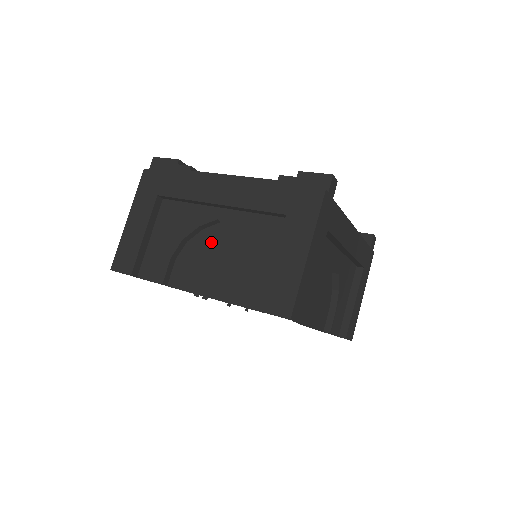
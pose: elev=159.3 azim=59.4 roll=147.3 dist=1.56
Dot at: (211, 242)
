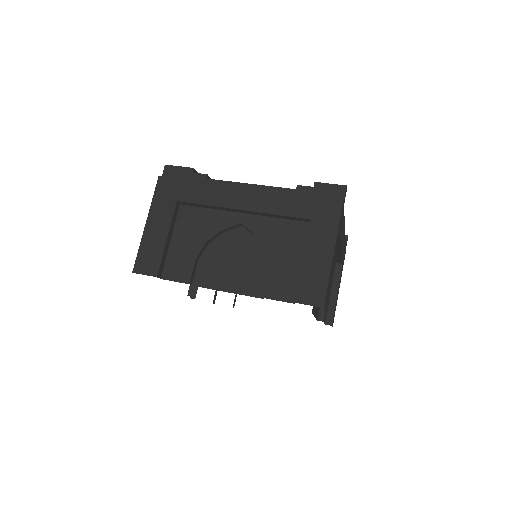
Dot at: (234, 244)
